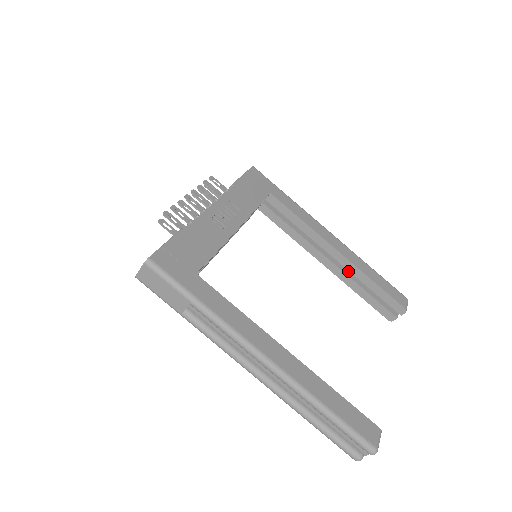
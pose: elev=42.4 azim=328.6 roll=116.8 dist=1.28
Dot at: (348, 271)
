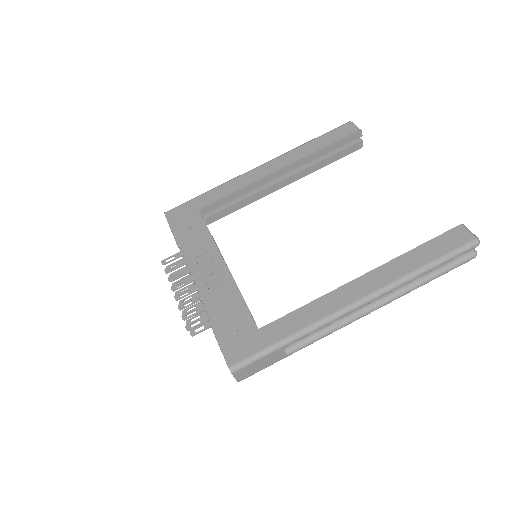
Dot at: occluded
